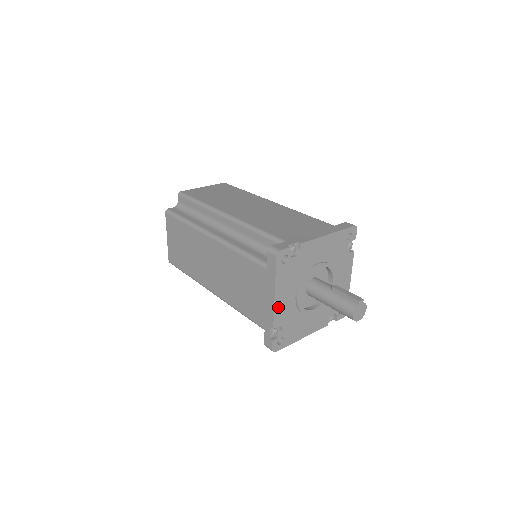
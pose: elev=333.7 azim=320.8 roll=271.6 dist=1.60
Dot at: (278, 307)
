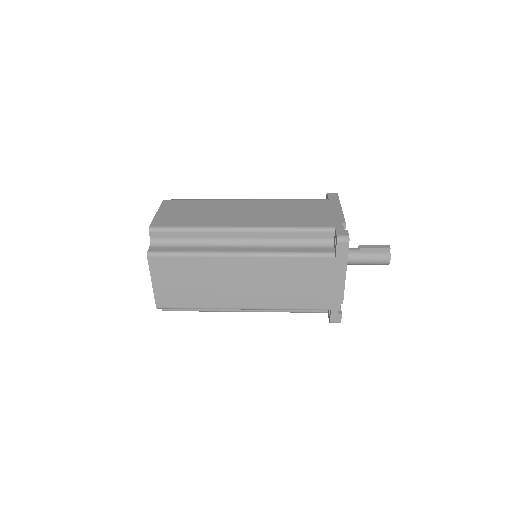
Dot at: occluded
